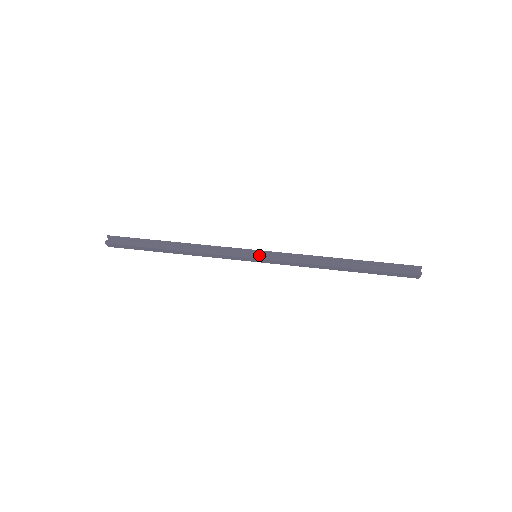
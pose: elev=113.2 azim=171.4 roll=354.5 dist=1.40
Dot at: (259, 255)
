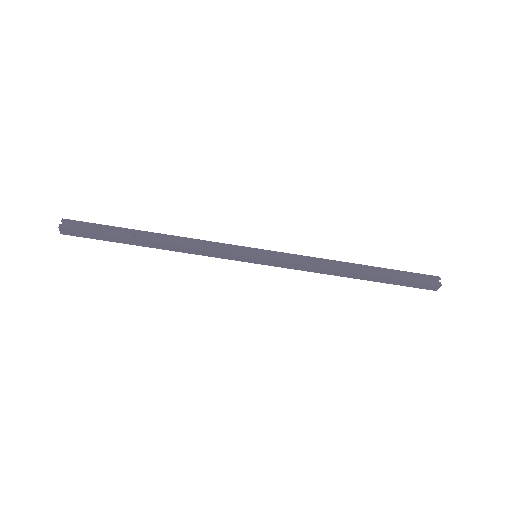
Dot at: (260, 255)
